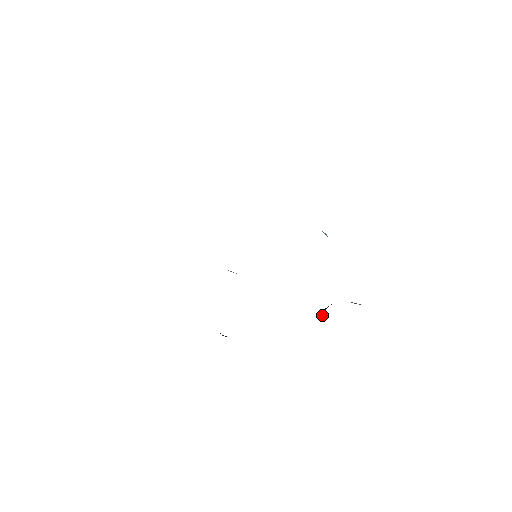
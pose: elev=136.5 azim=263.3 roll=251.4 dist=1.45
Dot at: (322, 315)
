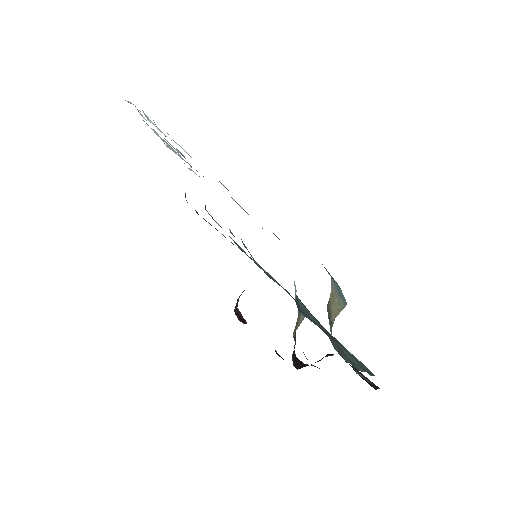
Dot at: occluded
